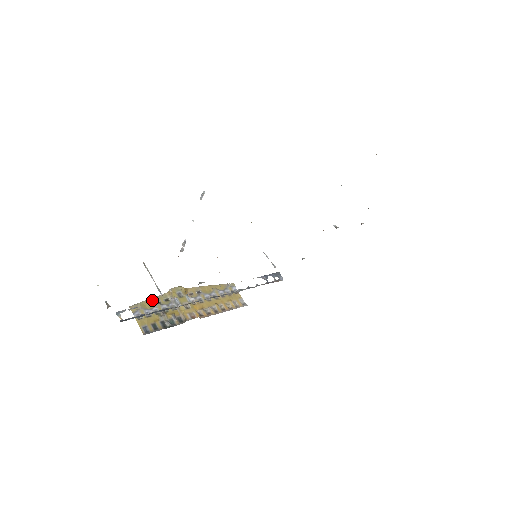
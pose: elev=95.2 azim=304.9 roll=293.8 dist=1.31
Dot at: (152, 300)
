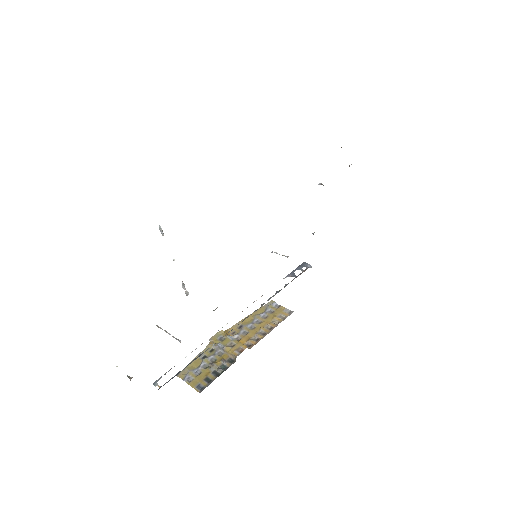
Dot at: (197, 358)
